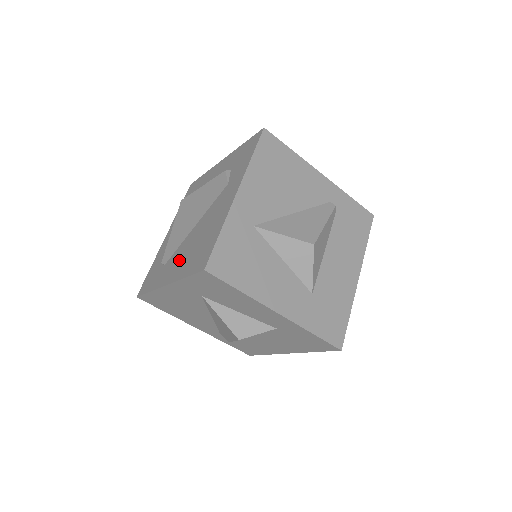
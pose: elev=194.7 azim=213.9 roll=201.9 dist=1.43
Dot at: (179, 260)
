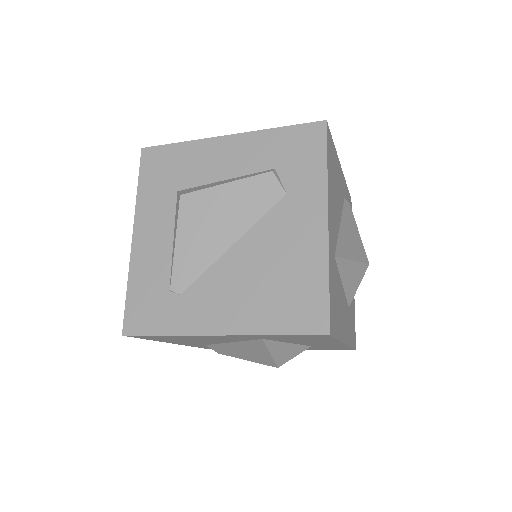
Dot at: (230, 298)
